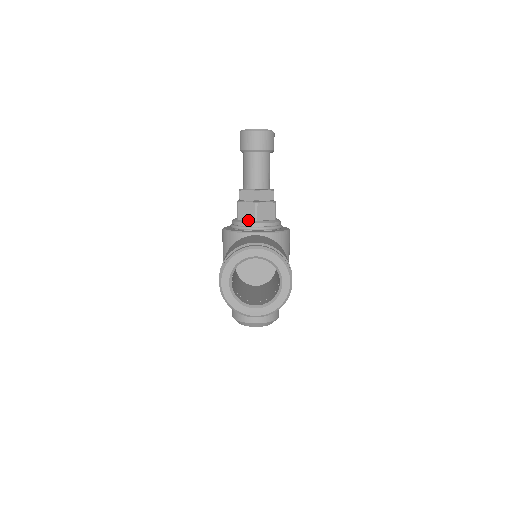
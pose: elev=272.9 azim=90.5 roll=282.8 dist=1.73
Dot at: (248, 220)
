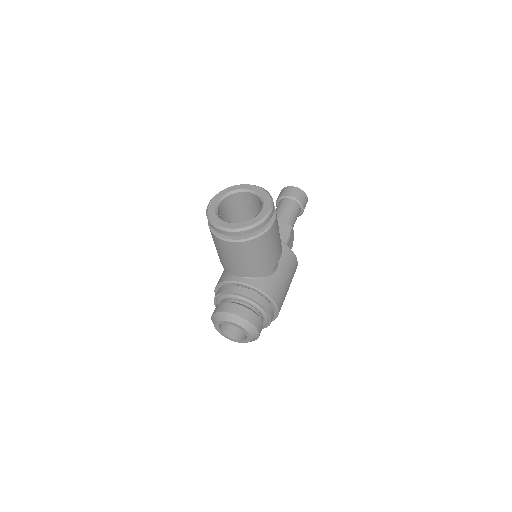
Dot at: occluded
